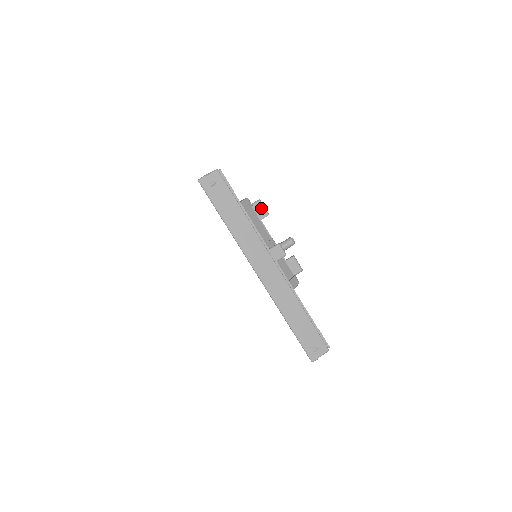
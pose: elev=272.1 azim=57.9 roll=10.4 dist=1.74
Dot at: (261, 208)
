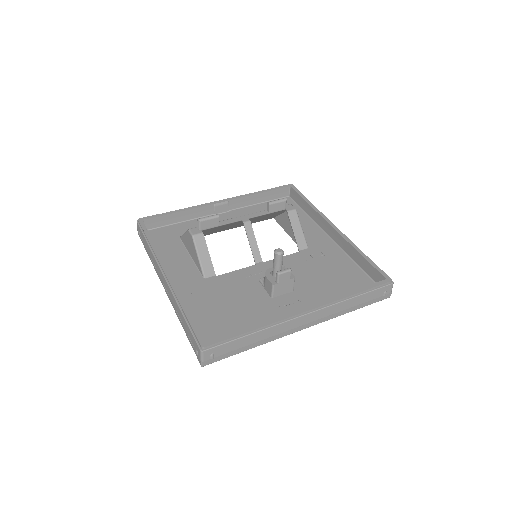
Dot at: (208, 222)
